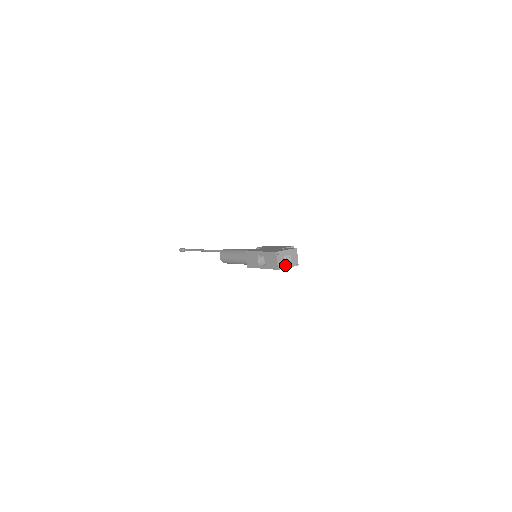
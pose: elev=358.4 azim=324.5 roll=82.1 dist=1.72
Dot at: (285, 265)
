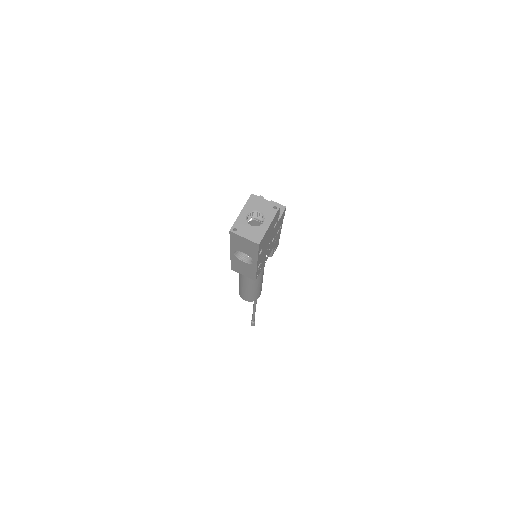
Dot at: (261, 228)
